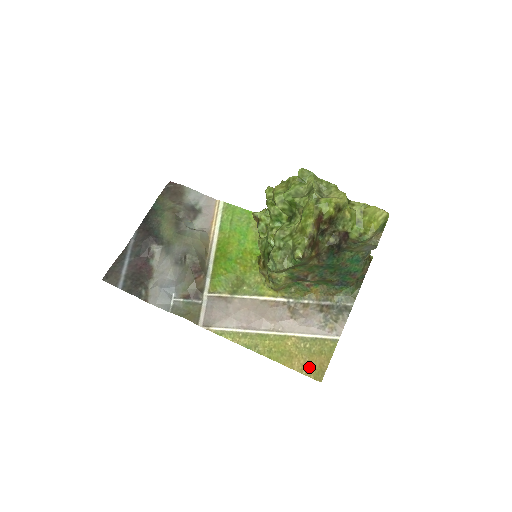
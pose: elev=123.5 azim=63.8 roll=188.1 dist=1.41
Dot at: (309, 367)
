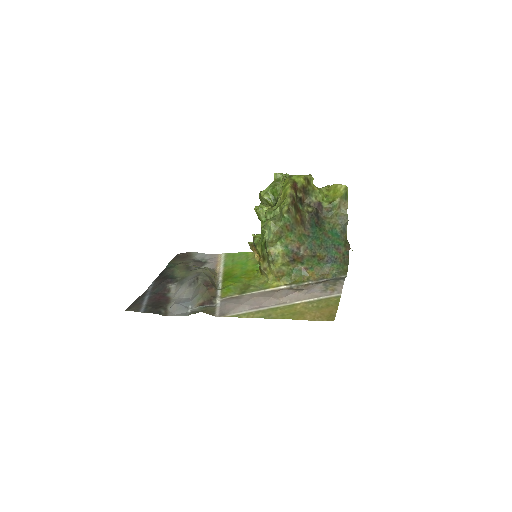
Dot at: (320, 316)
